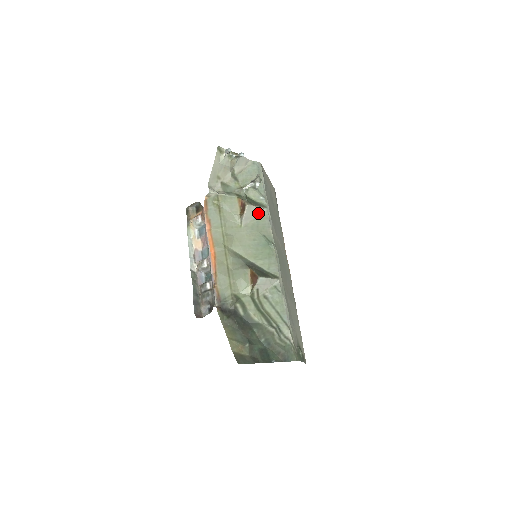
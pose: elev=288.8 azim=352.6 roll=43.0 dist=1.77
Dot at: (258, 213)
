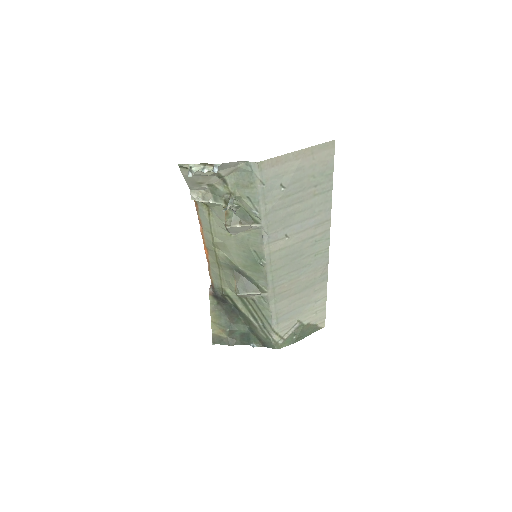
Dot at: (248, 228)
